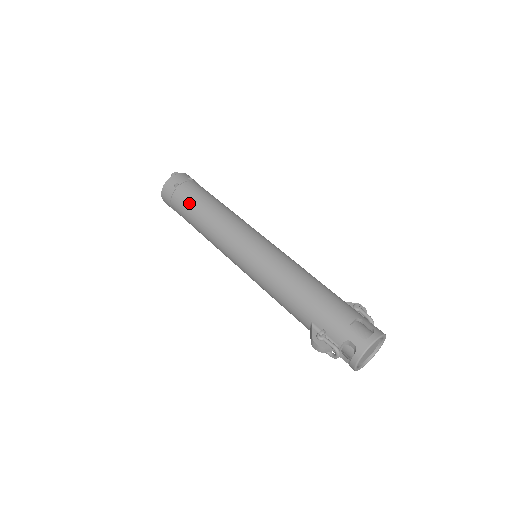
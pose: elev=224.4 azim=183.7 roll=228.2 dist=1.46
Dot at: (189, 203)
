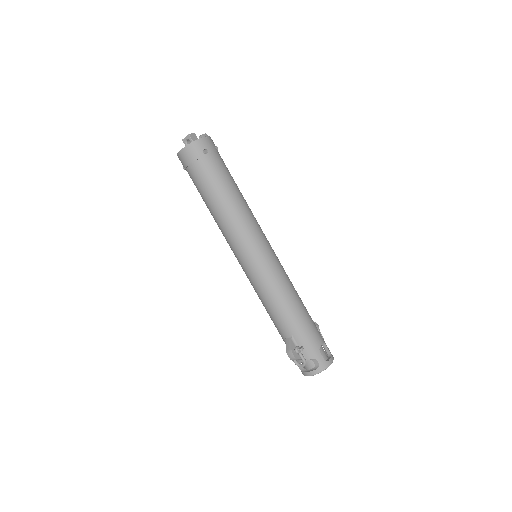
Dot at: (215, 179)
